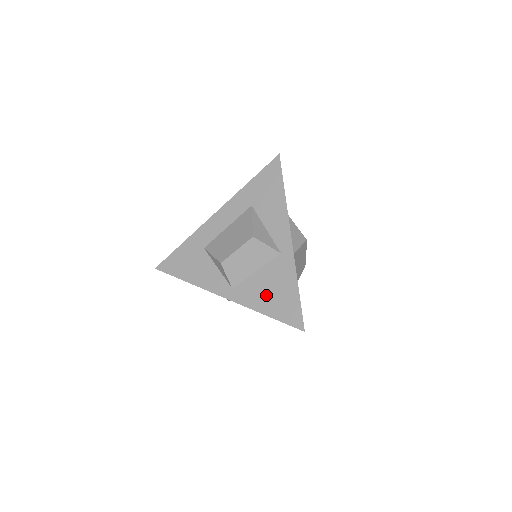
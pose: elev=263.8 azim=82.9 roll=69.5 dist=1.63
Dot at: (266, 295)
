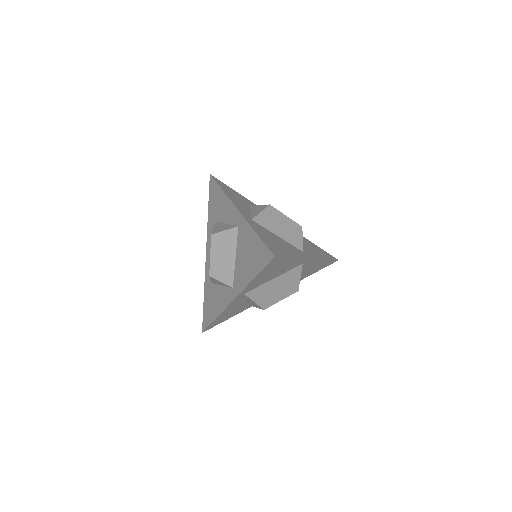
Dot at: (246, 265)
